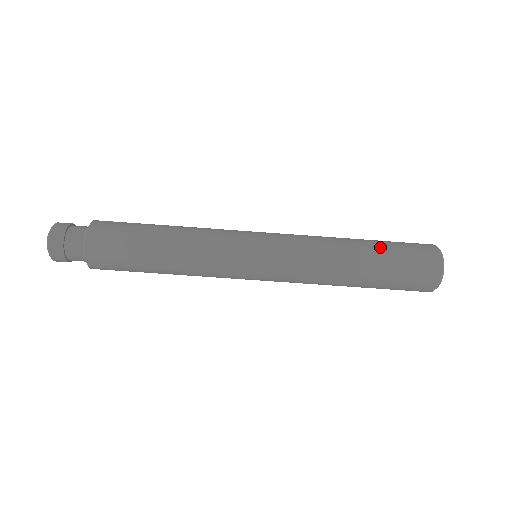
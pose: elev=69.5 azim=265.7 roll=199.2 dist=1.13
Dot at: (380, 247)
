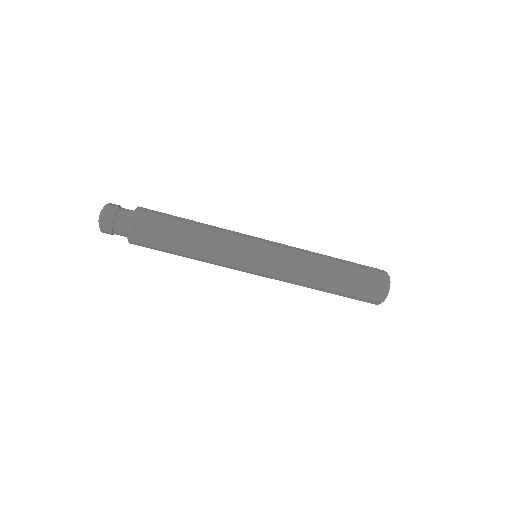
Dot at: (347, 262)
